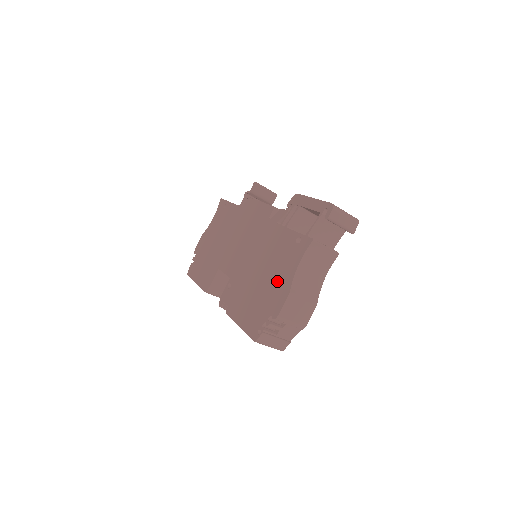
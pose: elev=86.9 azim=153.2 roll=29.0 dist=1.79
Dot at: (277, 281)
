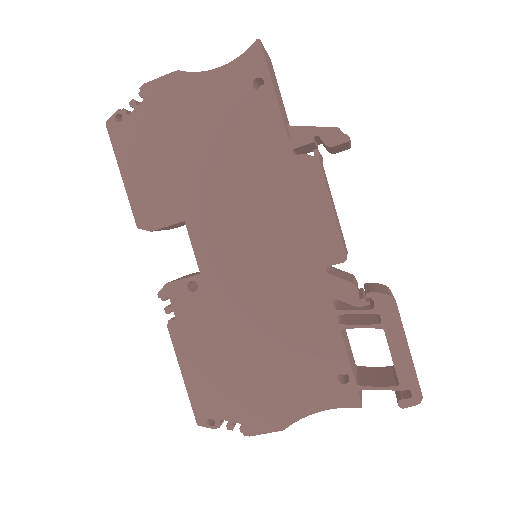
Dot at: (276, 392)
